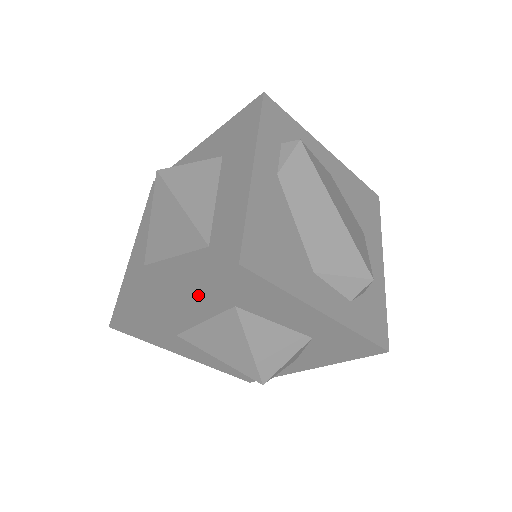
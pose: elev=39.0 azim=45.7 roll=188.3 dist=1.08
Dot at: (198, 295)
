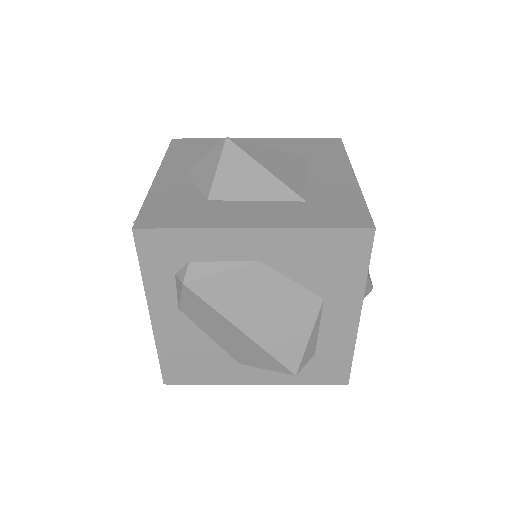
Dot at: occluded
